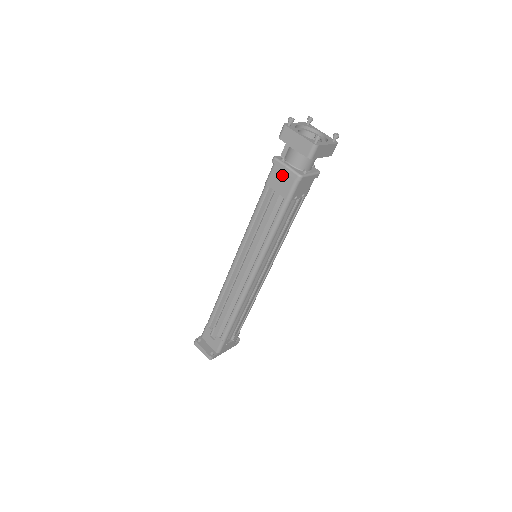
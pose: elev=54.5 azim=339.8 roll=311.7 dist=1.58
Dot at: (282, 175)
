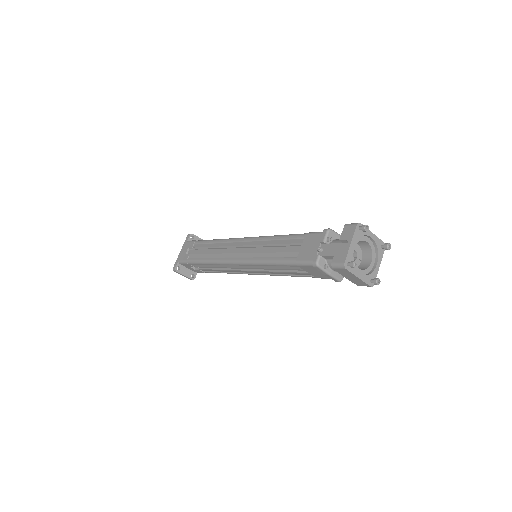
Dot at: (320, 272)
